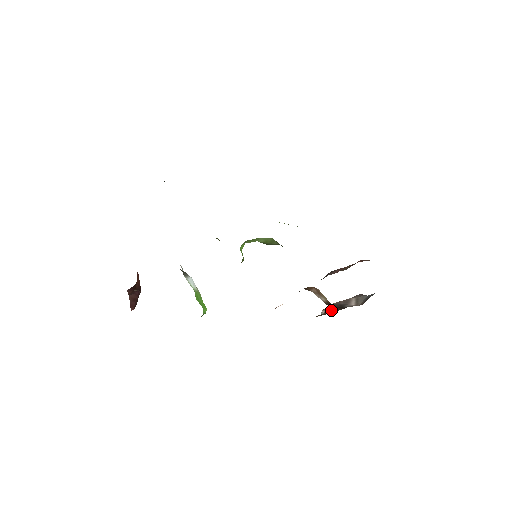
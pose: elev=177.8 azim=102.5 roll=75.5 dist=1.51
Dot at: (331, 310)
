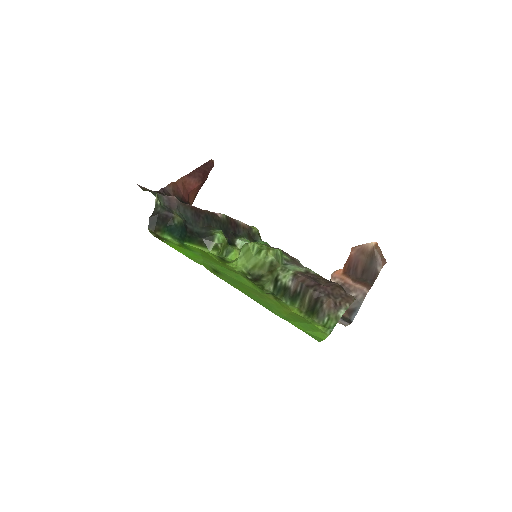
Dot at: occluded
